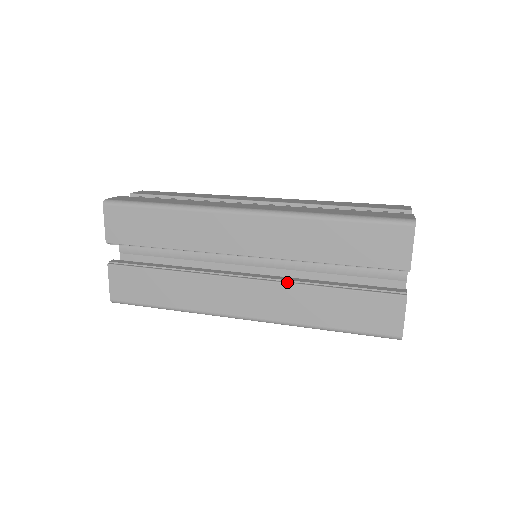
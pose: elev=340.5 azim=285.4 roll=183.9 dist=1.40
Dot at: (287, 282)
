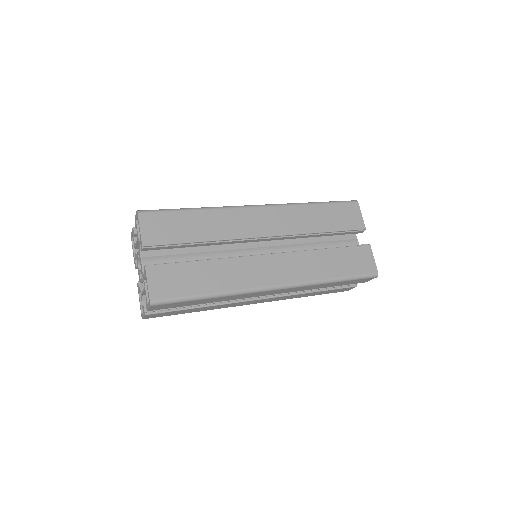
Dot at: (299, 251)
